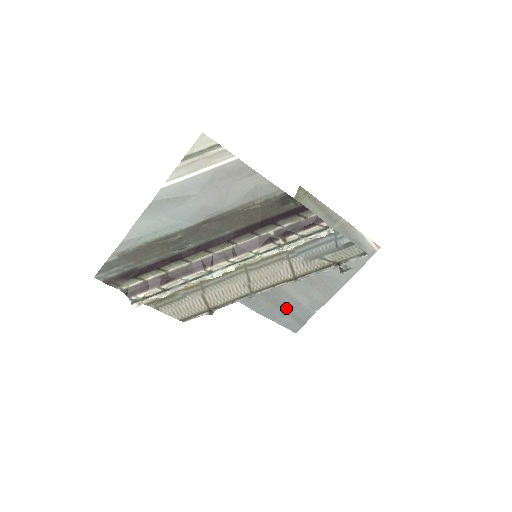
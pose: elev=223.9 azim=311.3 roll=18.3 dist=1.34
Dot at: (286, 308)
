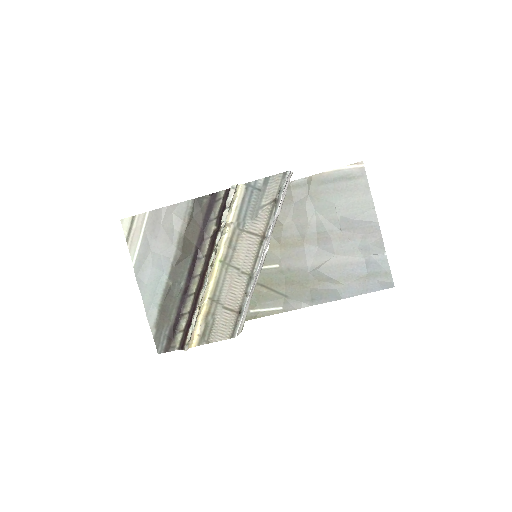
Dot at: (357, 275)
